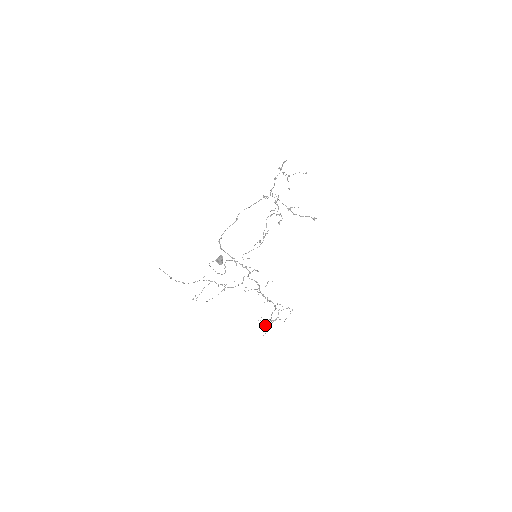
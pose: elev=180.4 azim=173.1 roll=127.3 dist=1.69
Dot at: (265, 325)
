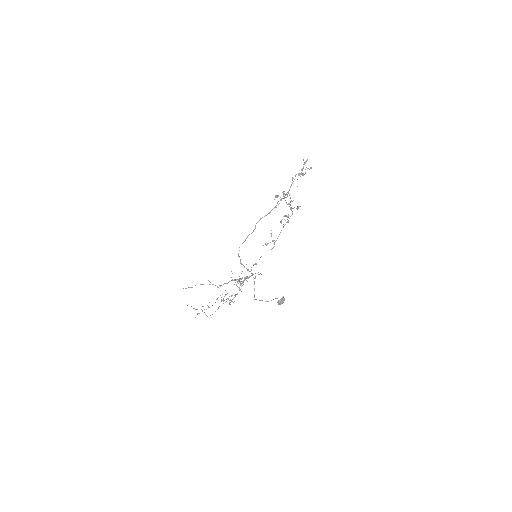
Dot at: occluded
